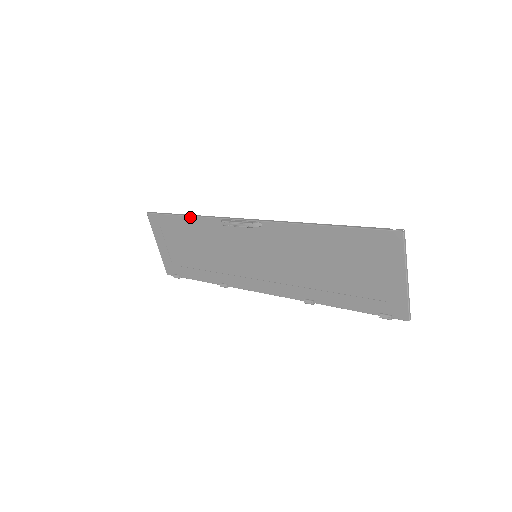
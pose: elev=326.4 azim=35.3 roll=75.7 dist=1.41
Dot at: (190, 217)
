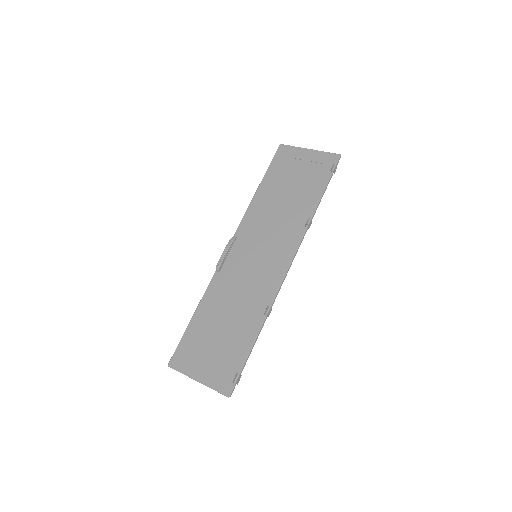
Dot at: (198, 307)
